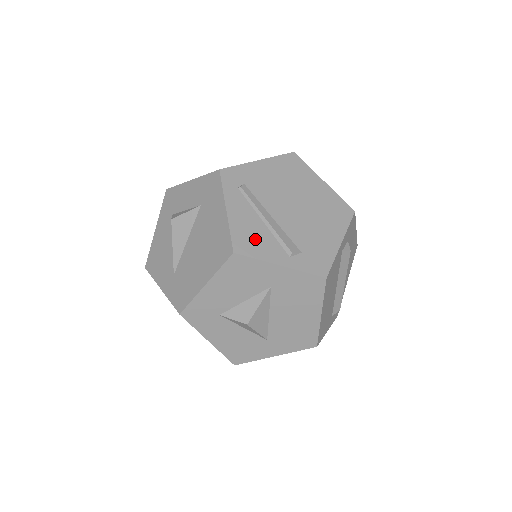
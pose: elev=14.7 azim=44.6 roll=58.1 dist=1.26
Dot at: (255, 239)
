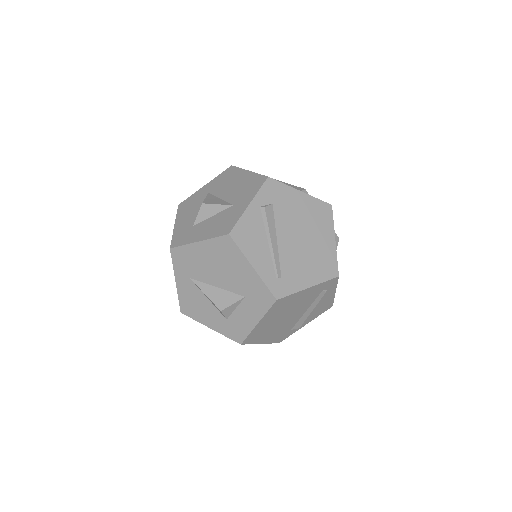
Dot at: occluded
